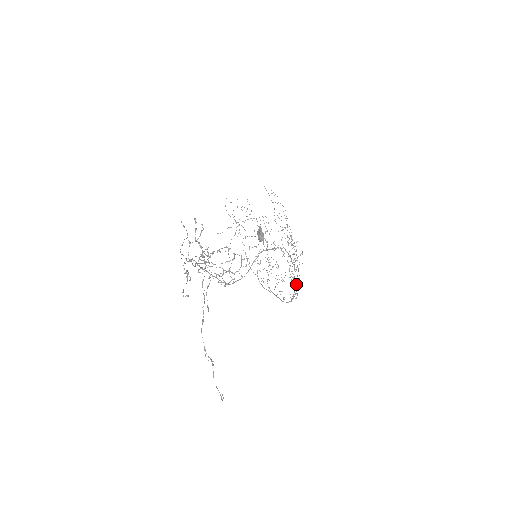
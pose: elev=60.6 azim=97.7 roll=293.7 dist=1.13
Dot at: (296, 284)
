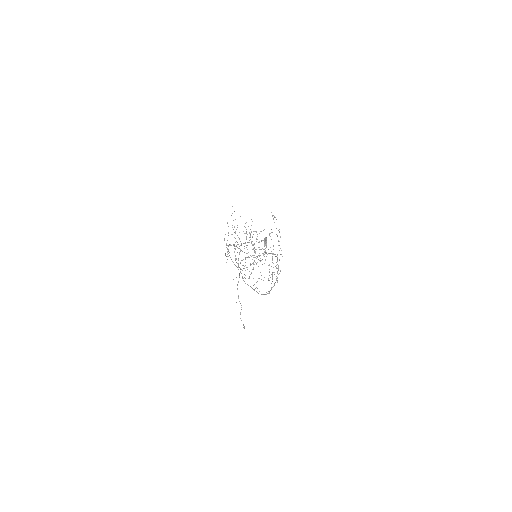
Dot at: occluded
